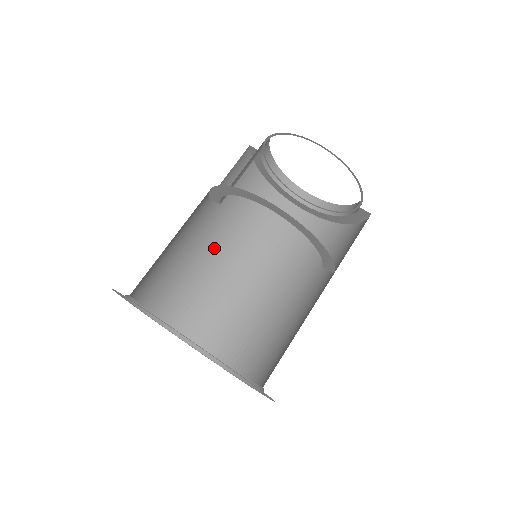
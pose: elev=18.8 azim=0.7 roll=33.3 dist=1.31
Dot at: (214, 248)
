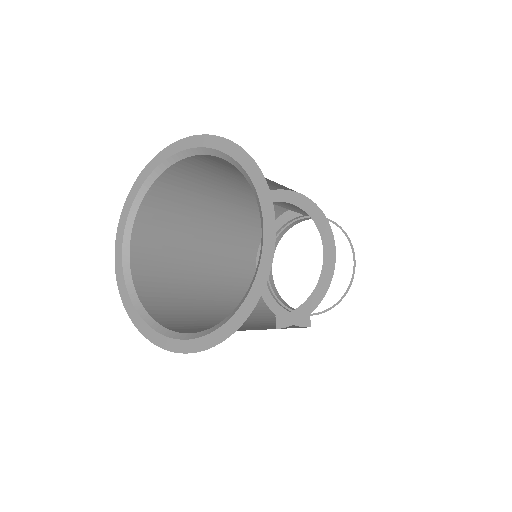
Dot at: (215, 212)
